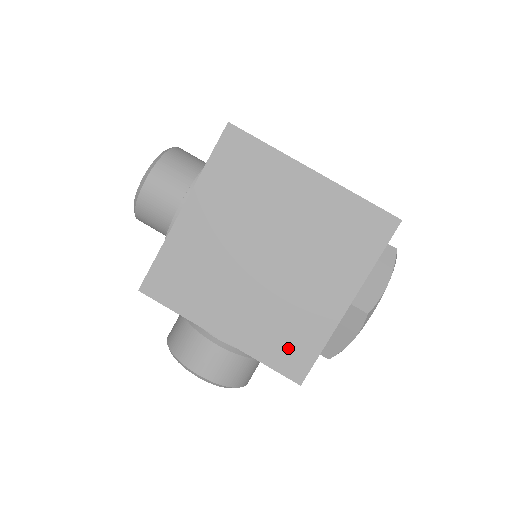
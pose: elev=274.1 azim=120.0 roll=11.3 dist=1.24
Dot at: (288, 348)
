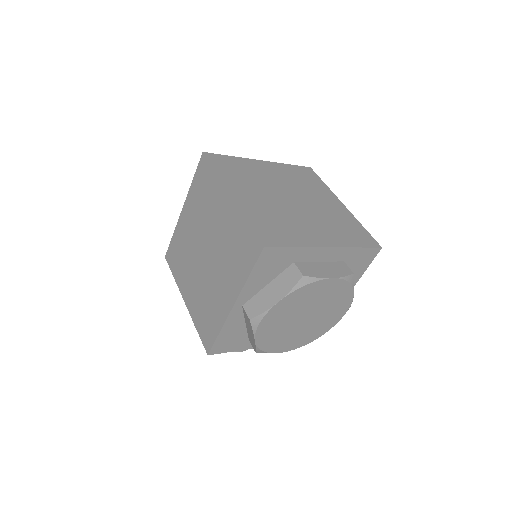
Dot at: (206, 324)
